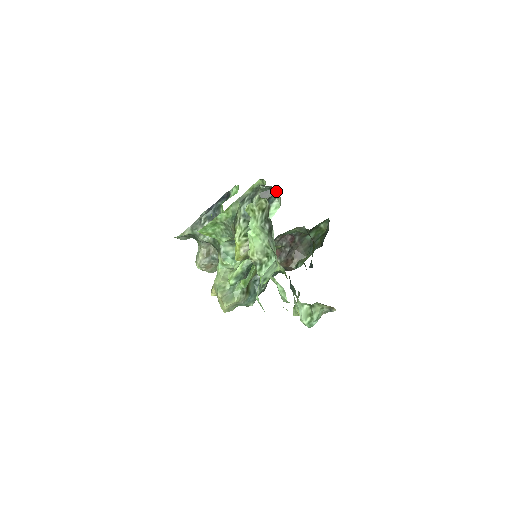
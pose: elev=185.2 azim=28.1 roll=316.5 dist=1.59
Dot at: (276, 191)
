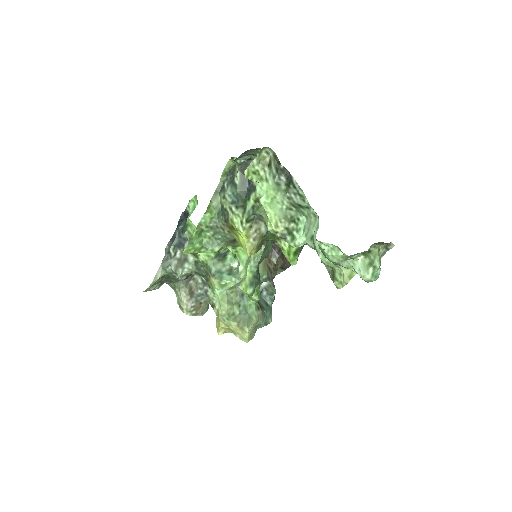
Dot at: occluded
